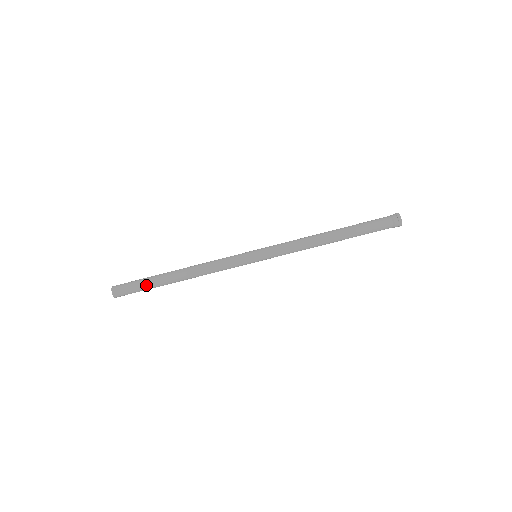
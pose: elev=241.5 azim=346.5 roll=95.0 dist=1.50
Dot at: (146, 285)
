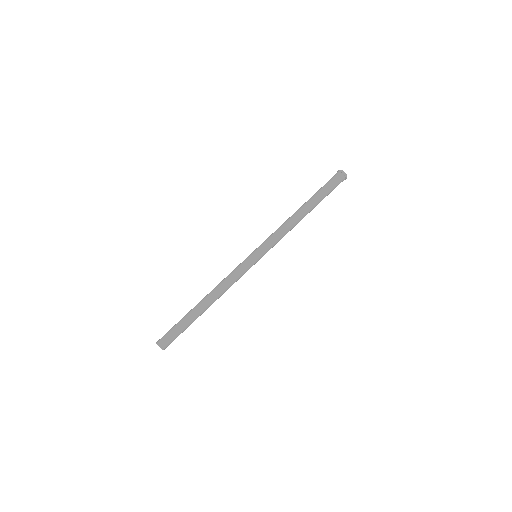
Dot at: (186, 327)
